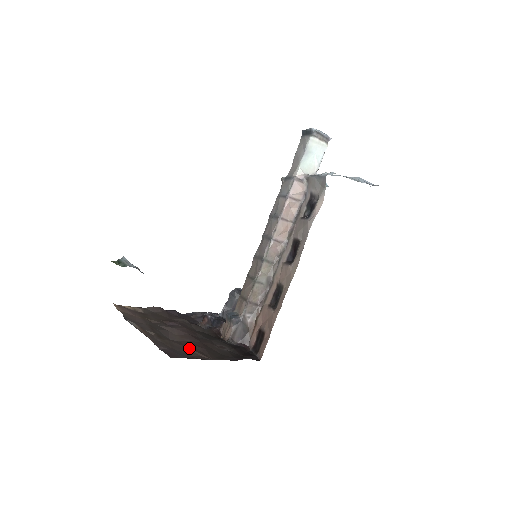
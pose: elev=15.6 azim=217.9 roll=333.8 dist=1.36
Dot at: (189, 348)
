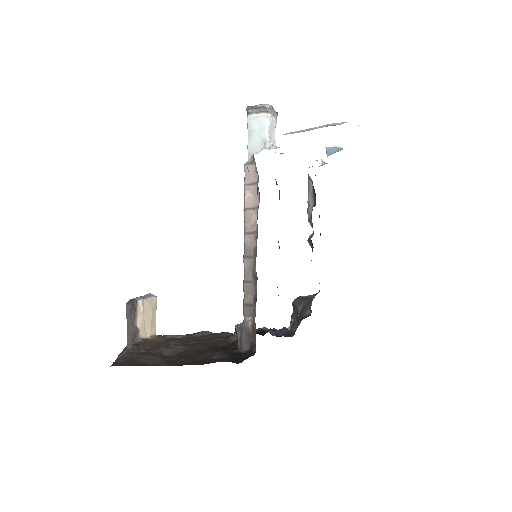
Dot at: (163, 359)
